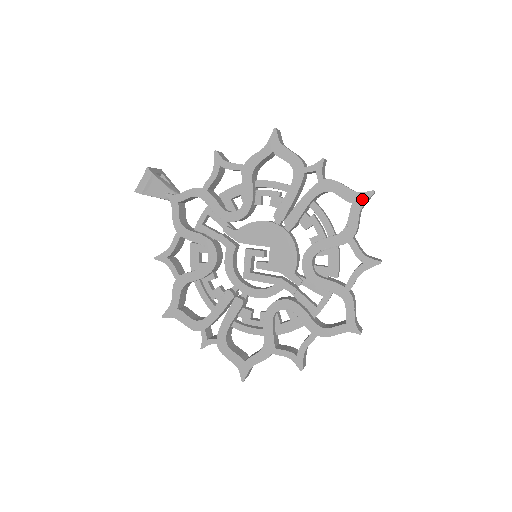
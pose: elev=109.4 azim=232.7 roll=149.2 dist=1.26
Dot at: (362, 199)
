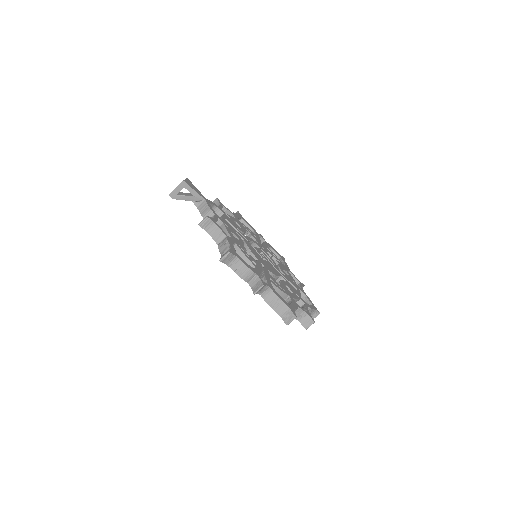
Dot at: (283, 319)
